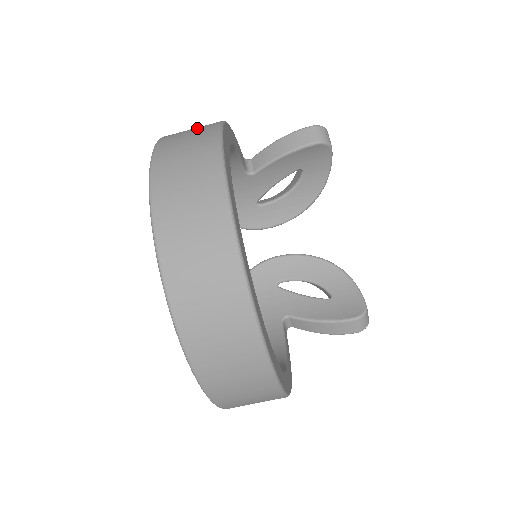
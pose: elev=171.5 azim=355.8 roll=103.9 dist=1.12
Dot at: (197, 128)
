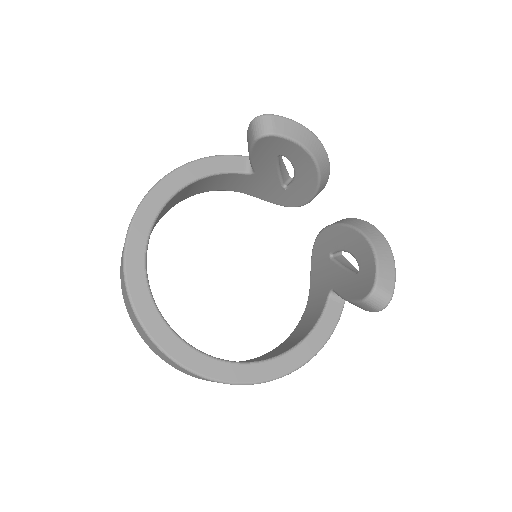
Dot at: occluded
